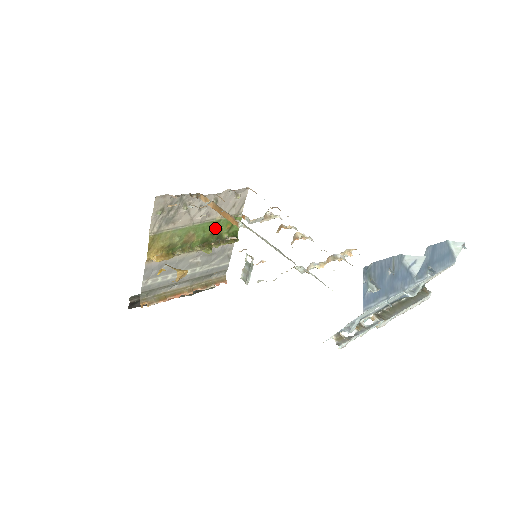
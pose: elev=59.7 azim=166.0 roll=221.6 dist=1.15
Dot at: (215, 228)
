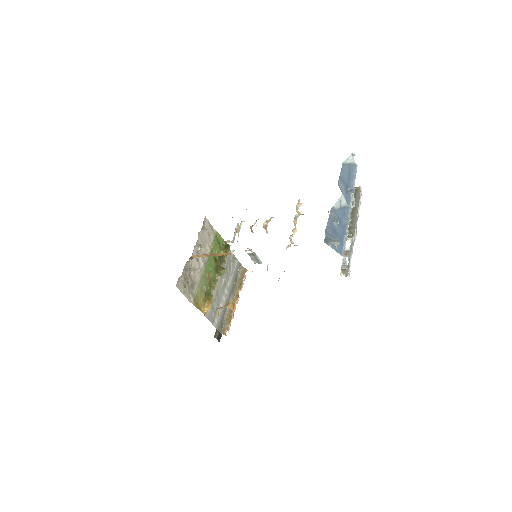
Dot at: (214, 257)
